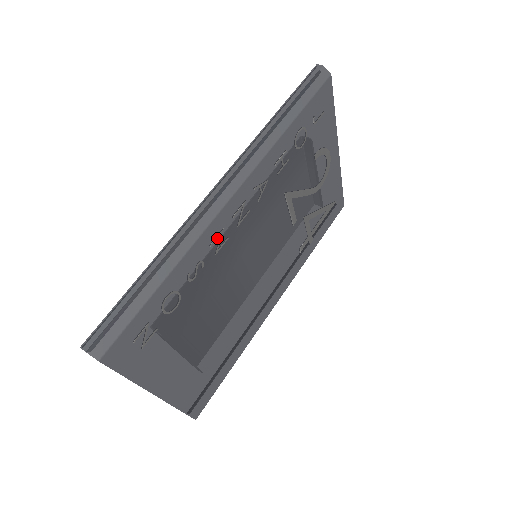
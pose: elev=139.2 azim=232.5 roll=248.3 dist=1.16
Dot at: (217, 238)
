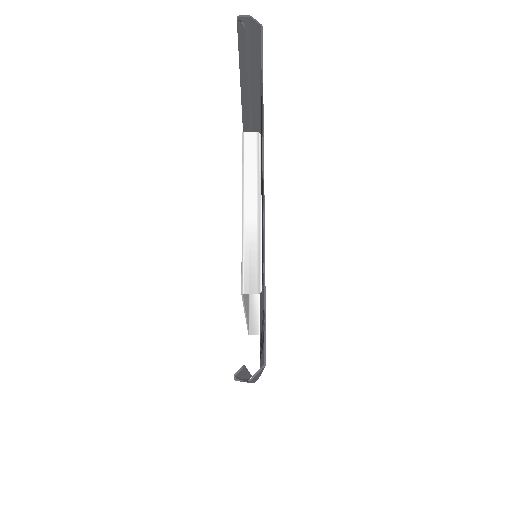
Dot at: occluded
